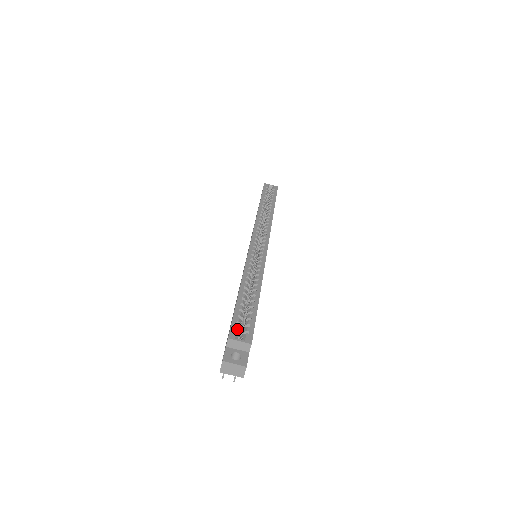
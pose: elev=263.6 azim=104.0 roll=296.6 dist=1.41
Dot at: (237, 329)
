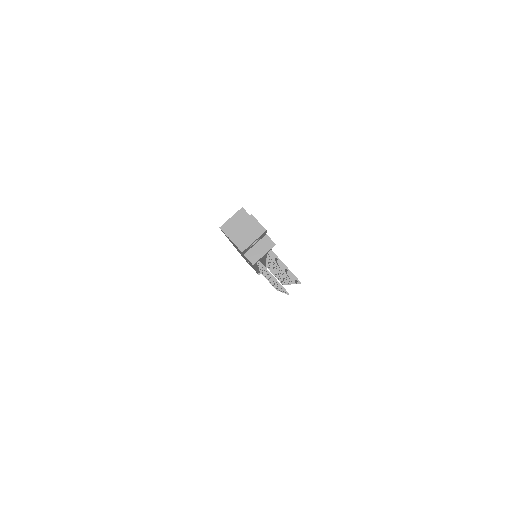
Dot at: occluded
